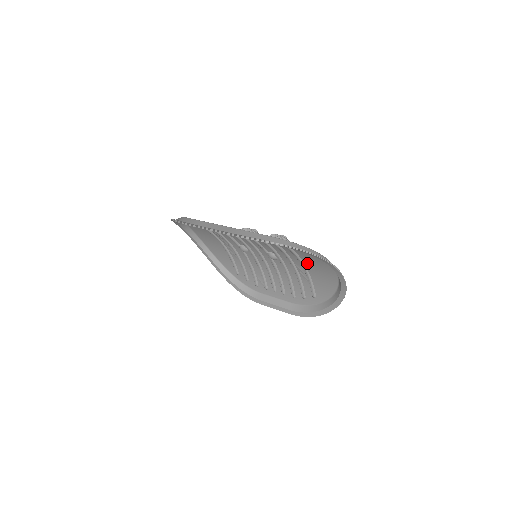
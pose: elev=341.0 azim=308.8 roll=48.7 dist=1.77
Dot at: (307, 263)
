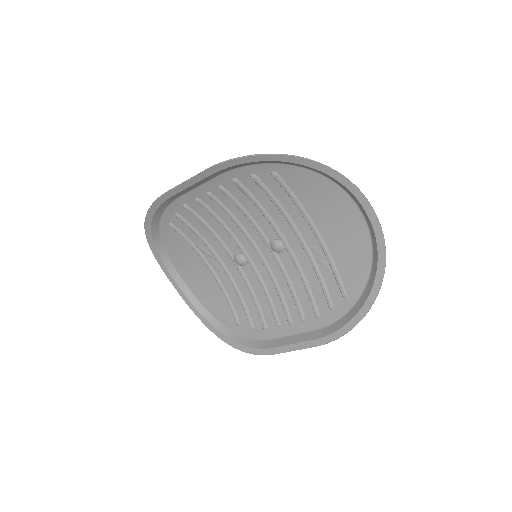
Dot at: (323, 227)
